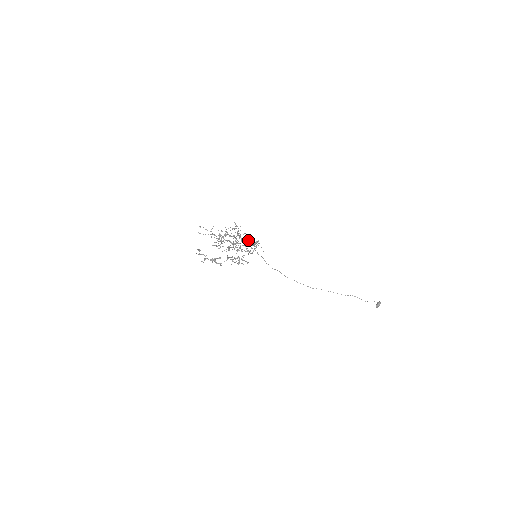
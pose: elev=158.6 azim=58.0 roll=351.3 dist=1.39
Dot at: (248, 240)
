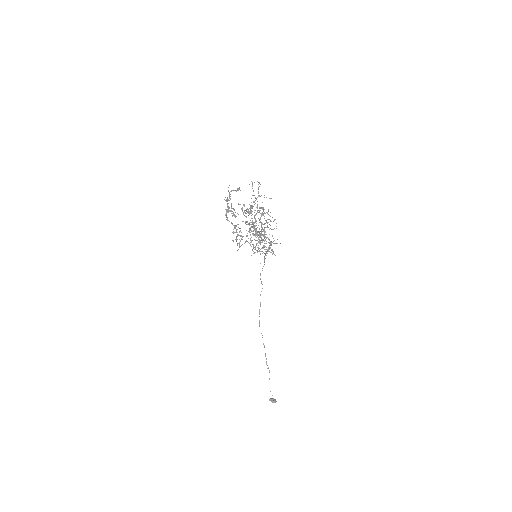
Dot at: (261, 242)
